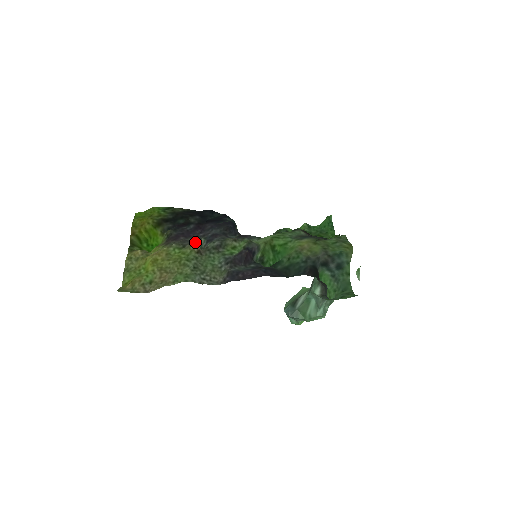
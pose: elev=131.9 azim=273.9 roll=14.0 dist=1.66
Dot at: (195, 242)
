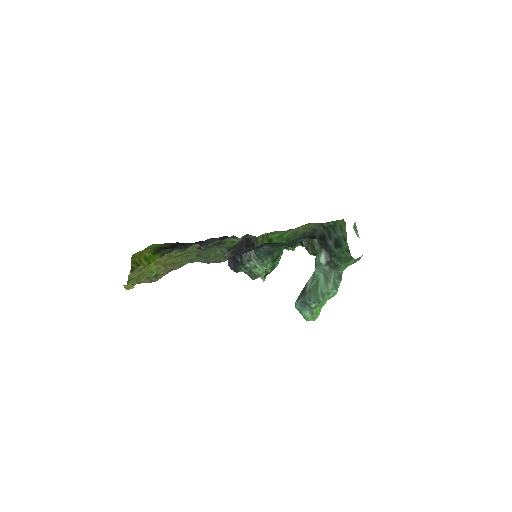
Dot at: occluded
